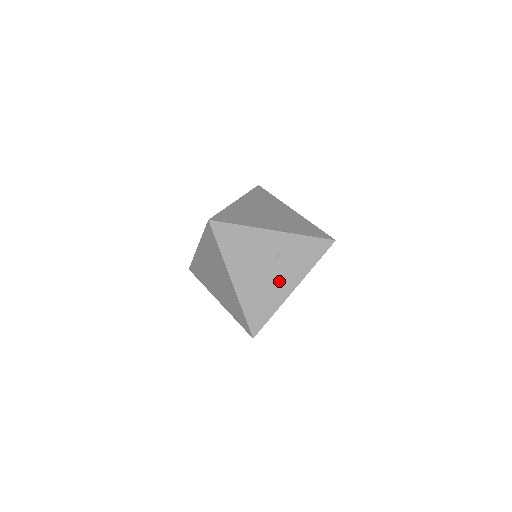
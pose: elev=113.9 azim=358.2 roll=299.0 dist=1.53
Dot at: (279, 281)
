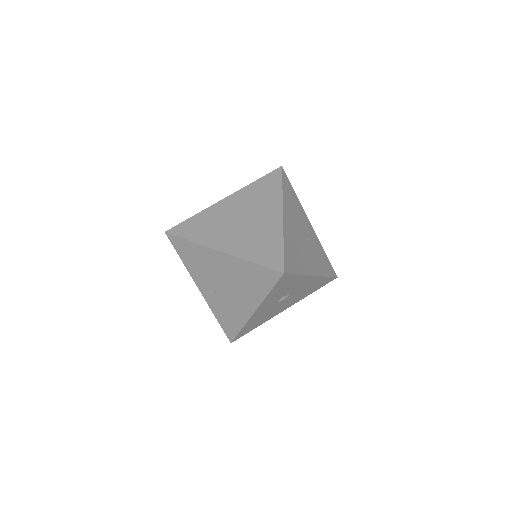
Dot at: (308, 256)
